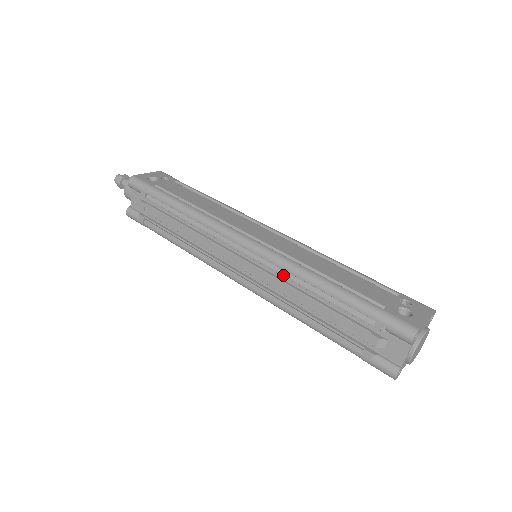
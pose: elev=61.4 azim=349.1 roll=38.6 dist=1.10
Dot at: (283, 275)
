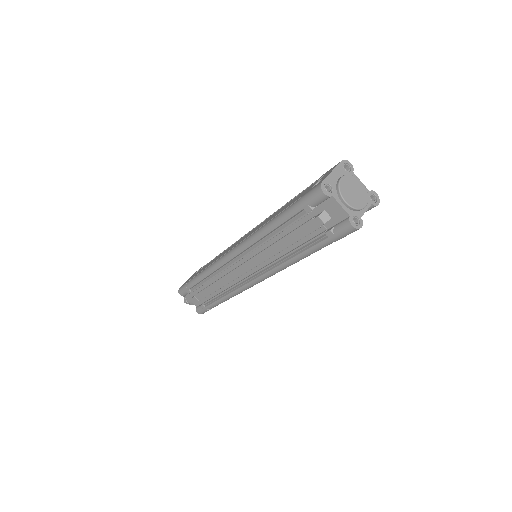
Dot at: (257, 247)
